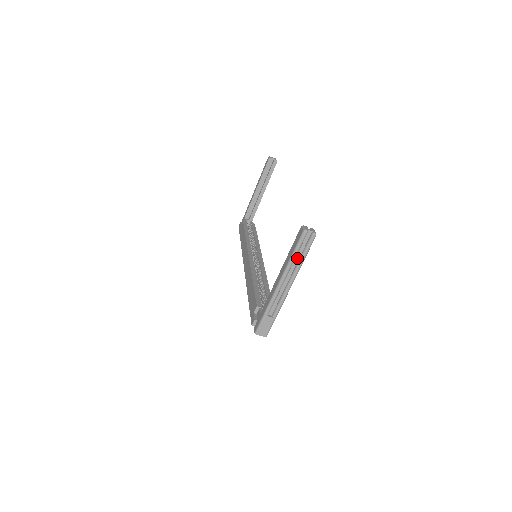
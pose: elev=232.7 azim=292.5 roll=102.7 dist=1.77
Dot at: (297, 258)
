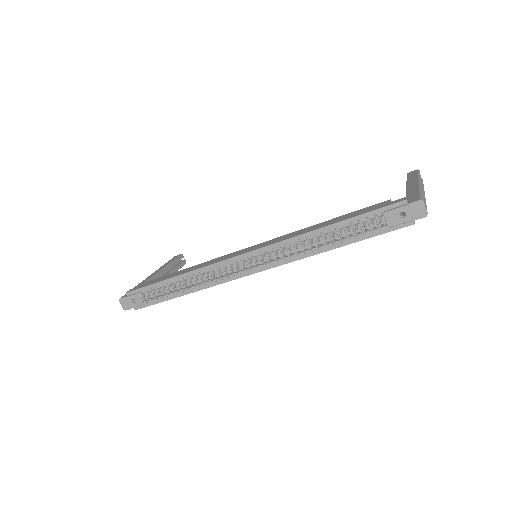
Dot at: occluded
